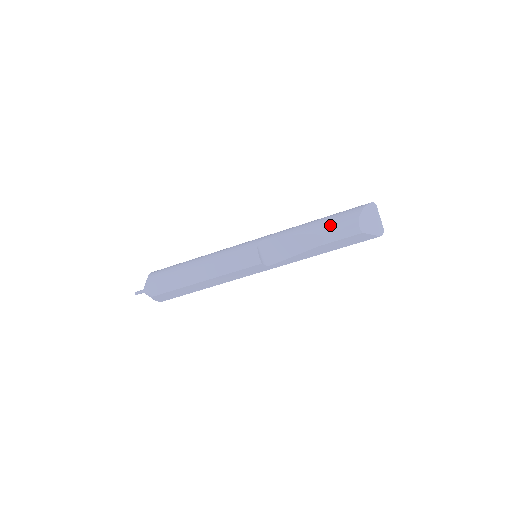
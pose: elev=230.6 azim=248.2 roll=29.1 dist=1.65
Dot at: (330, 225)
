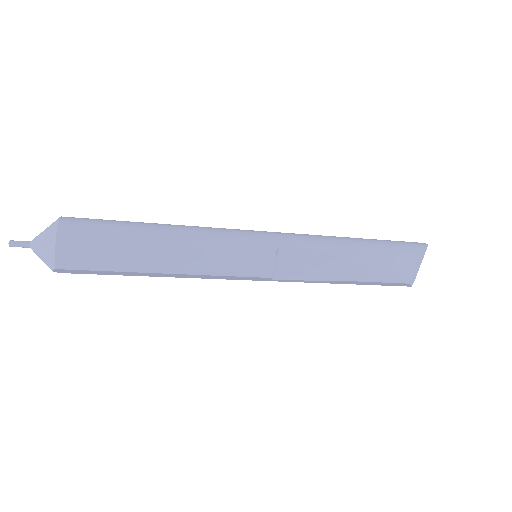
Dot at: (382, 260)
